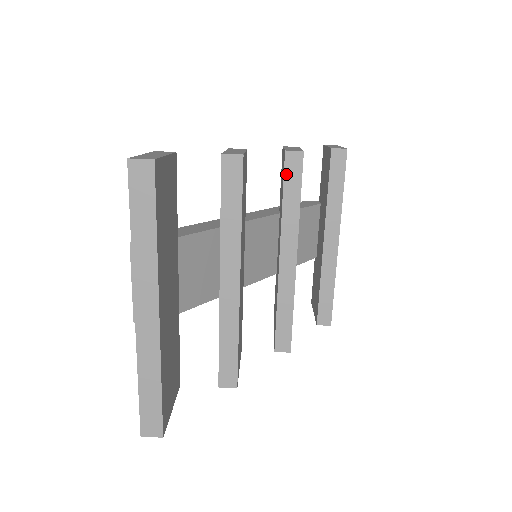
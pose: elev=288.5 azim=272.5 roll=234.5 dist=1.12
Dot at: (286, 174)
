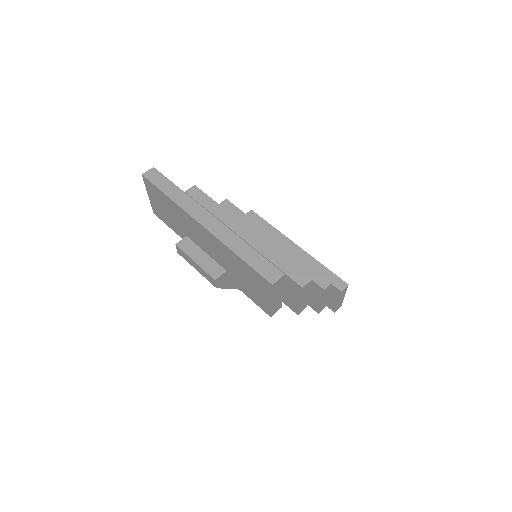
Dot at: occluded
